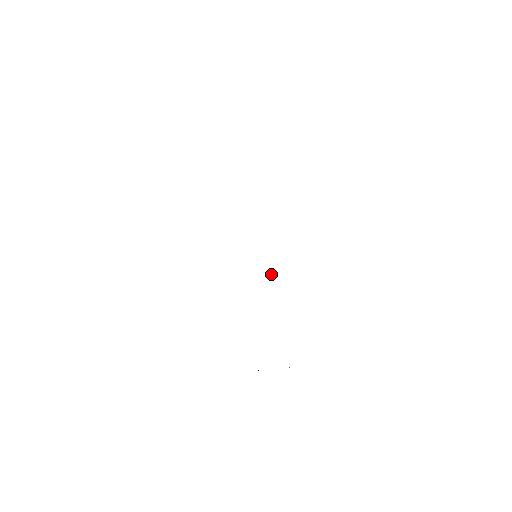
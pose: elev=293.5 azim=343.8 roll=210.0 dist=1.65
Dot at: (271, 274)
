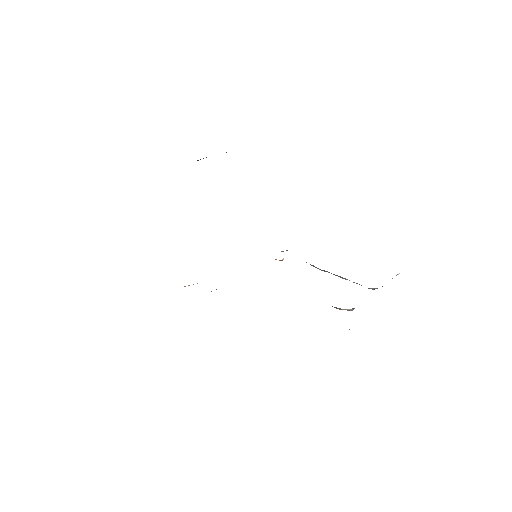
Dot at: (282, 259)
